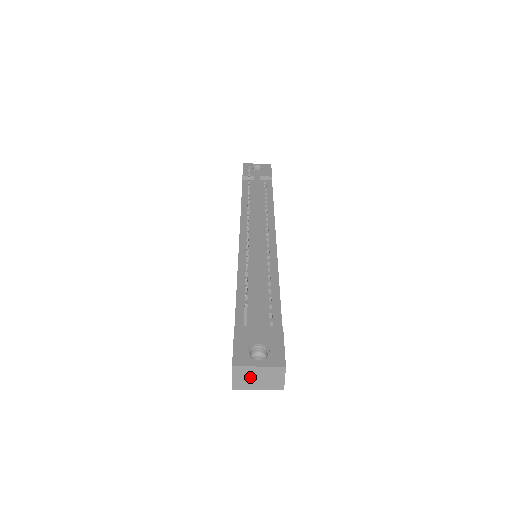
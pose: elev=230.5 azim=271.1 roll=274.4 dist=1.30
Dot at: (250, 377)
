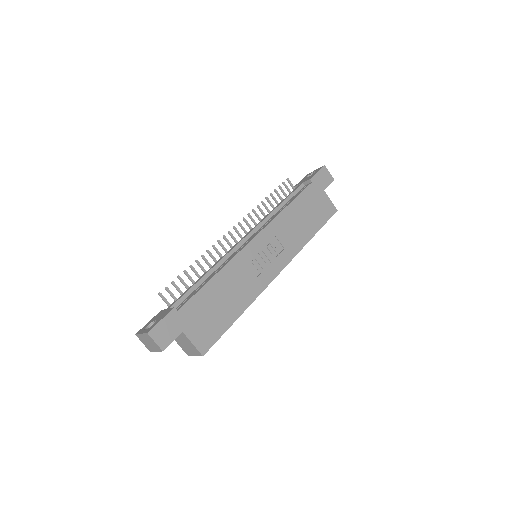
Dot at: (146, 342)
